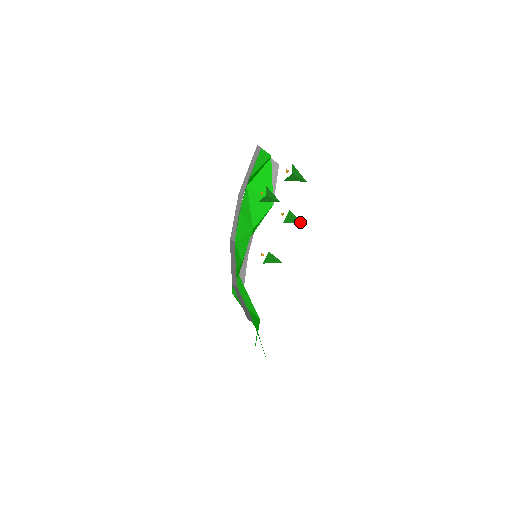
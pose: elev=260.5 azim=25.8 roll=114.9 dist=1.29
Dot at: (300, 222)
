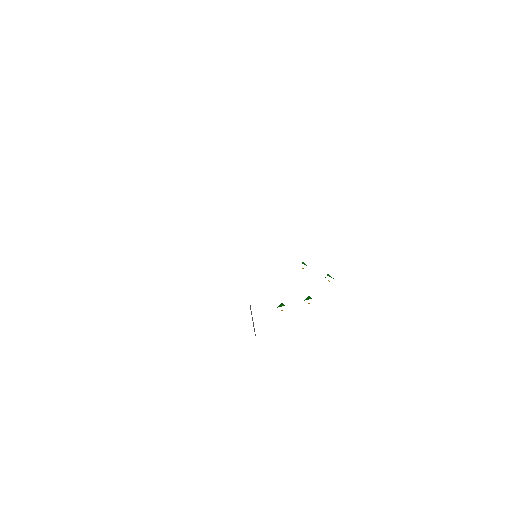
Dot at: occluded
